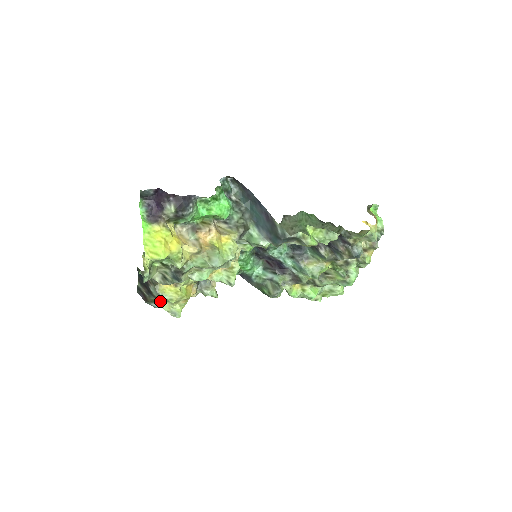
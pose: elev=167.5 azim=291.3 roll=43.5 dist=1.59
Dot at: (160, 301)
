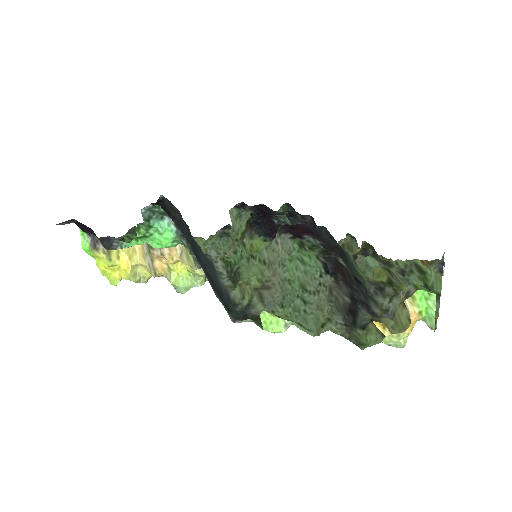
Dot at: occluded
